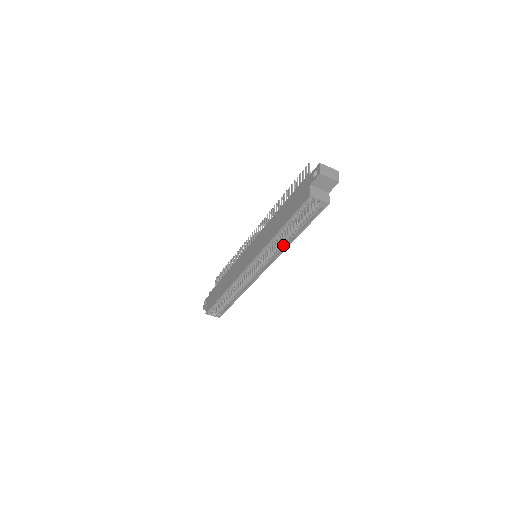
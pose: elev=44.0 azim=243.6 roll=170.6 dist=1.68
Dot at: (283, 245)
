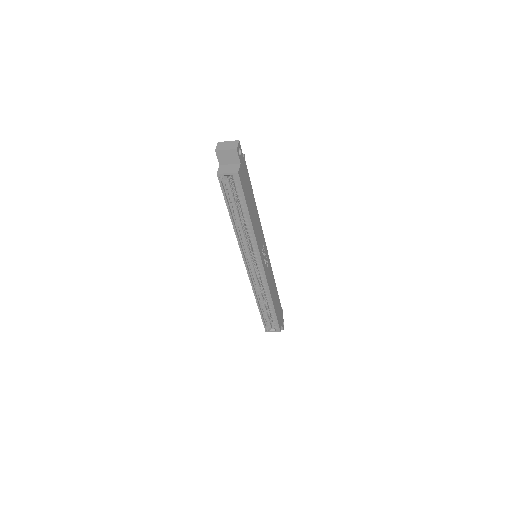
Dot at: (251, 233)
